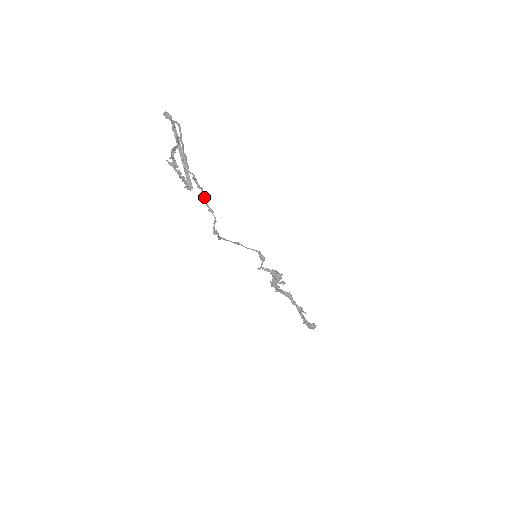
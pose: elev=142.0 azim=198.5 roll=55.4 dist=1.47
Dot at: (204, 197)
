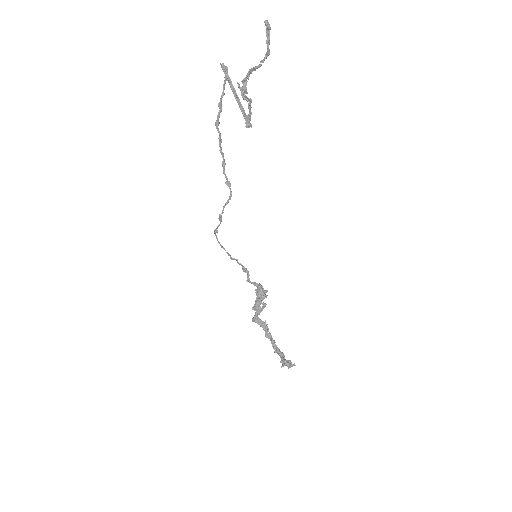
Dot at: (224, 165)
